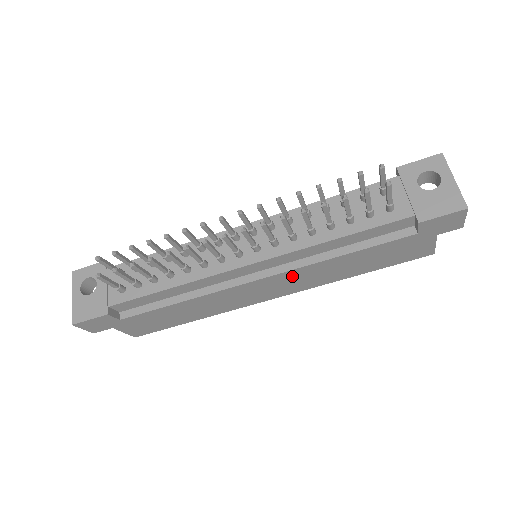
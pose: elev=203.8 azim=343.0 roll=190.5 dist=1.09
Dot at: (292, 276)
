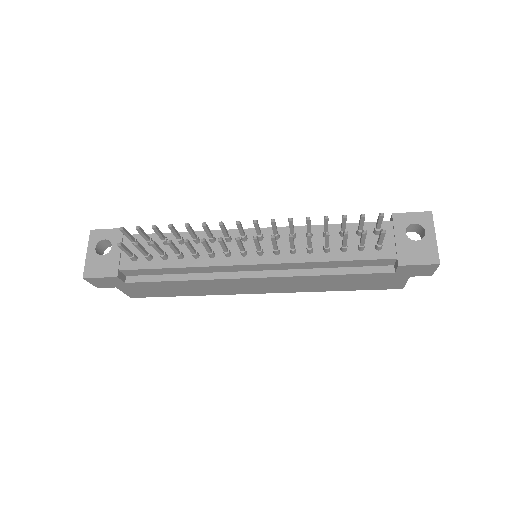
Dot at: (283, 281)
